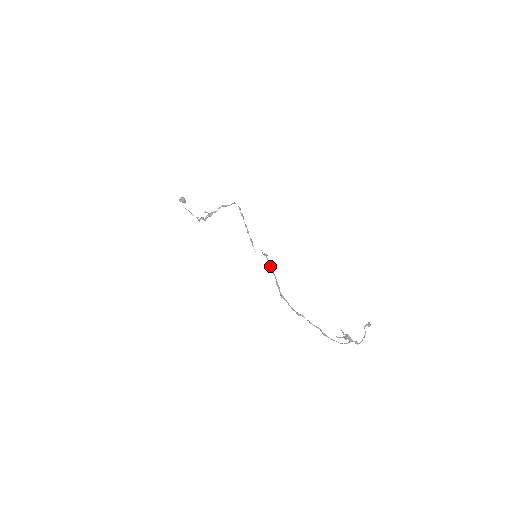
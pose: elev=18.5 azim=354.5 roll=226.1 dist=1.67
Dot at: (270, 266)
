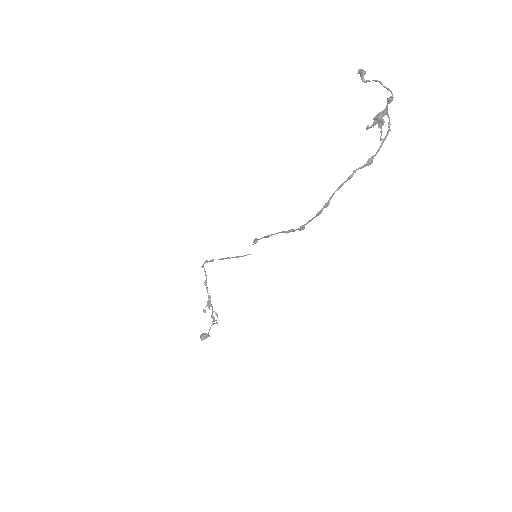
Dot at: (267, 237)
